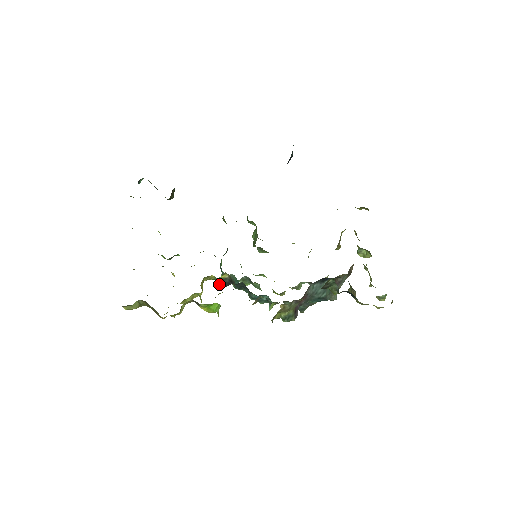
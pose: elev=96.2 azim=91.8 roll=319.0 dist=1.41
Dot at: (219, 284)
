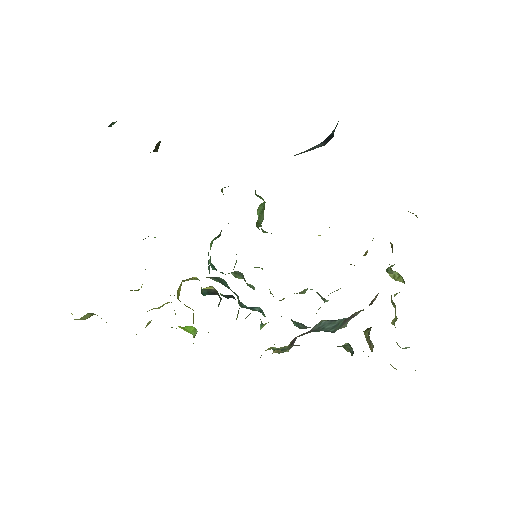
Dot at: (202, 290)
